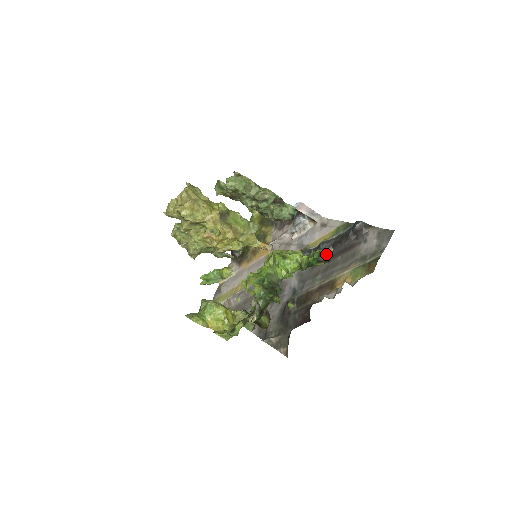
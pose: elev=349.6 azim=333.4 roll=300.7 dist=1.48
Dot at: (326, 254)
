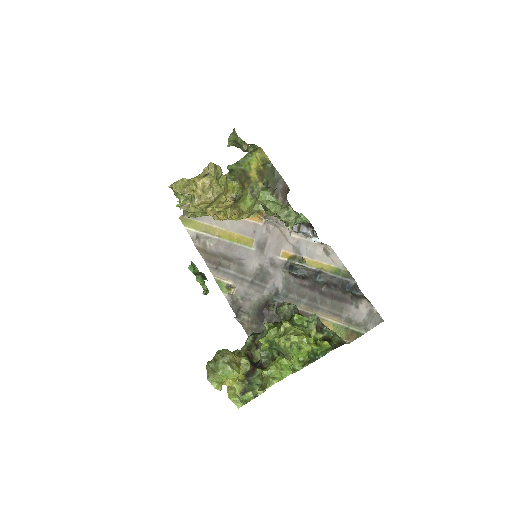
Dot at: (319, 287)
